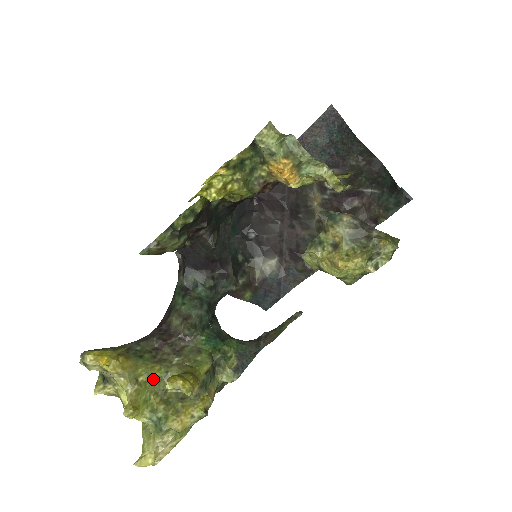
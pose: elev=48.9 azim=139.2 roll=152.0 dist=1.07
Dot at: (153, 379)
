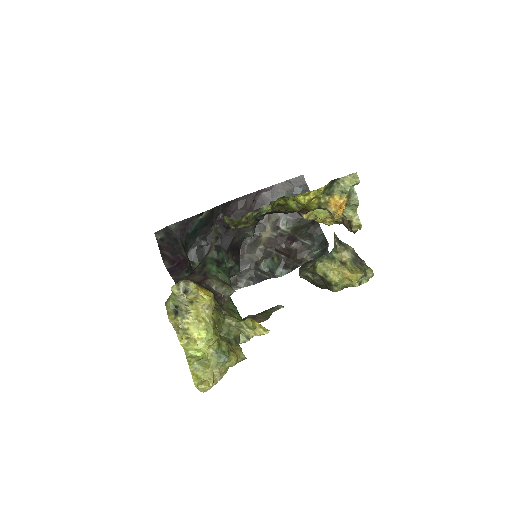
Dot at: (217, 320)
